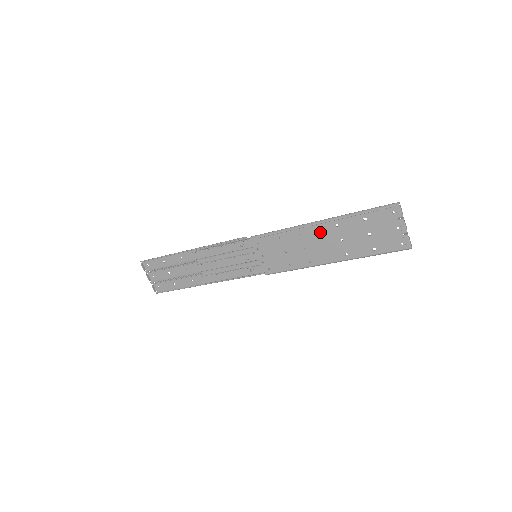
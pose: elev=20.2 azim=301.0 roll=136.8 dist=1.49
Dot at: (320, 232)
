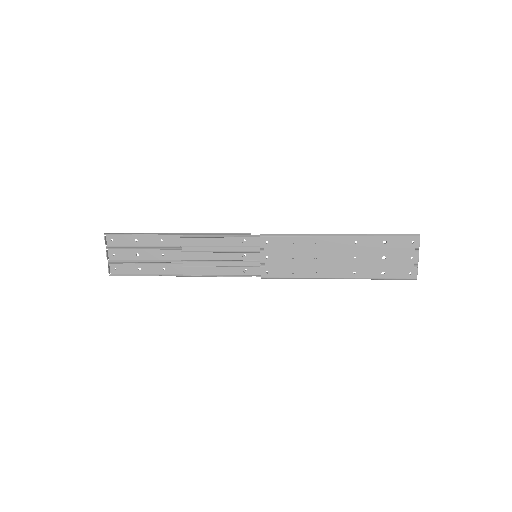
Dot at: (337, 245)
